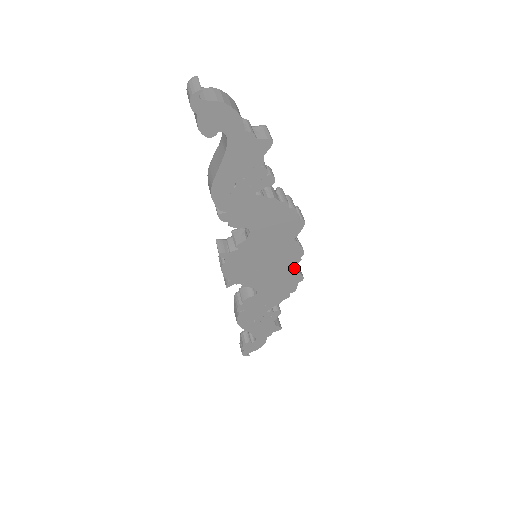
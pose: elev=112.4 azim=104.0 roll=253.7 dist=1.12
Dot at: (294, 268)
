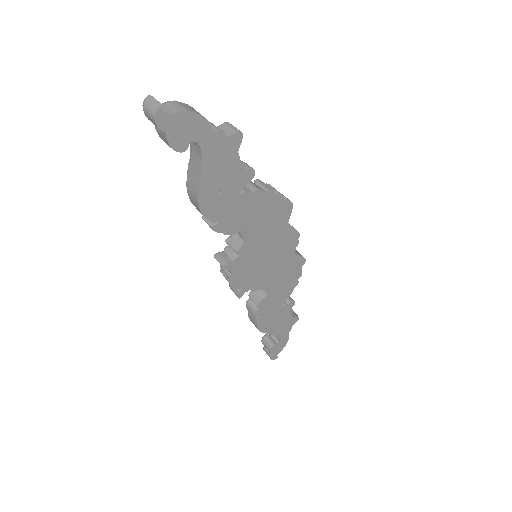
Dot at: (294, 253)
